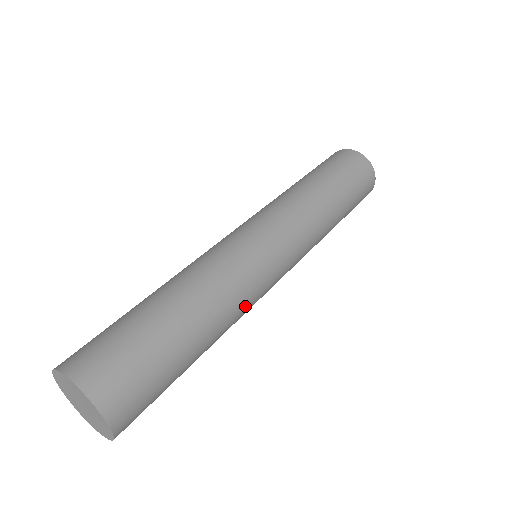
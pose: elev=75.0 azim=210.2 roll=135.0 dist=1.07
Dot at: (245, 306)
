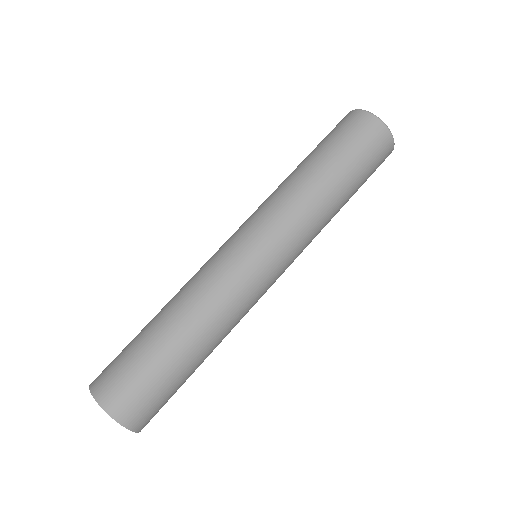
Dot at: (236, 311)
